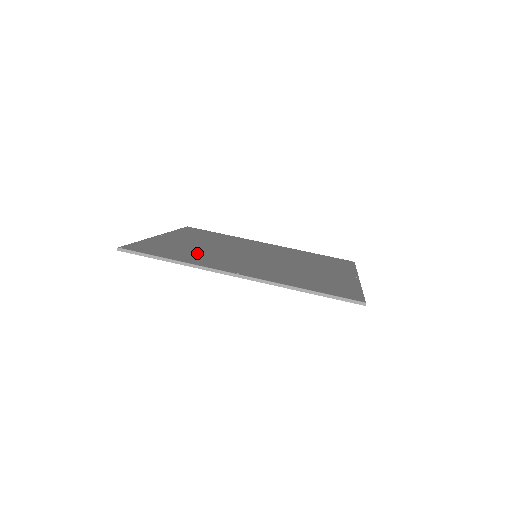
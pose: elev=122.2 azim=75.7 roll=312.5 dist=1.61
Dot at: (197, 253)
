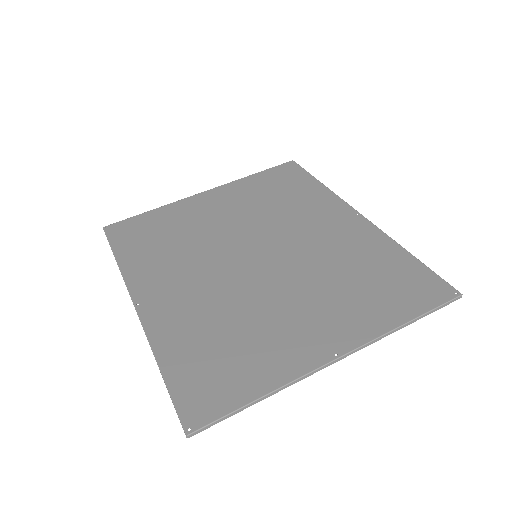
Dot at: (173, 244)
